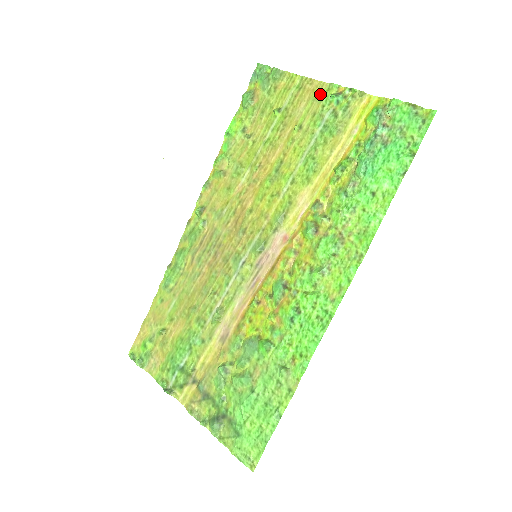
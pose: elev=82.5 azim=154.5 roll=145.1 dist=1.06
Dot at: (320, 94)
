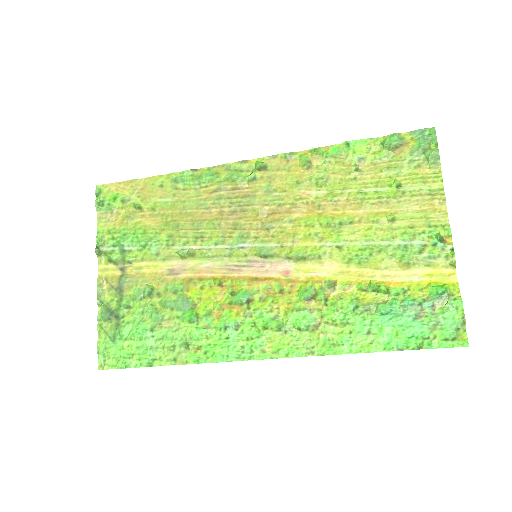
Dot at: (434, 220)
